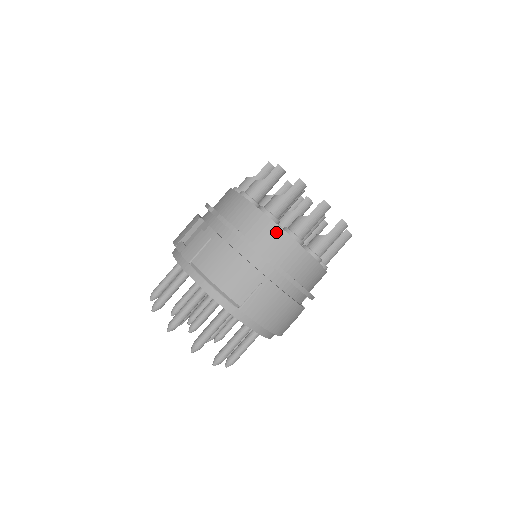
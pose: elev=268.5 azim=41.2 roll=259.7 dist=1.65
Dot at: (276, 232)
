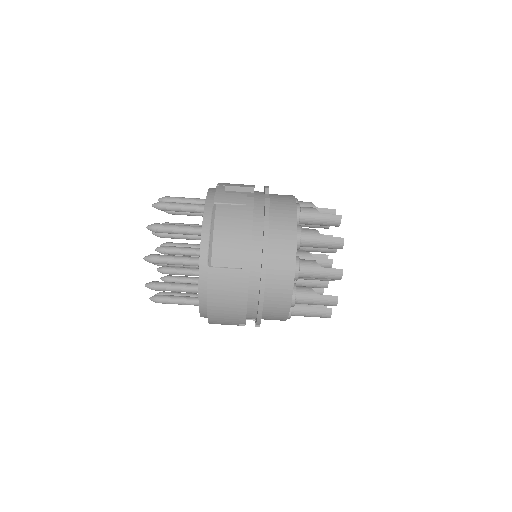
Dot at: (290, 251)
